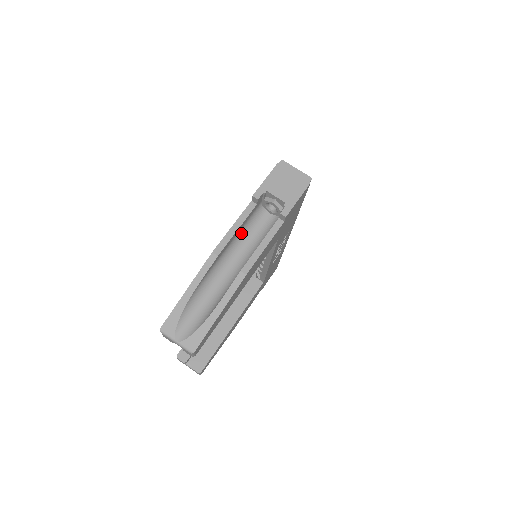
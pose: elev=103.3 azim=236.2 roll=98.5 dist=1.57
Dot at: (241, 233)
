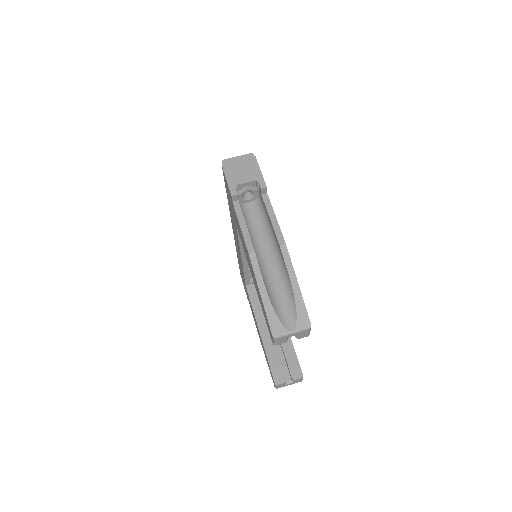
Dot at: (248, 229)
